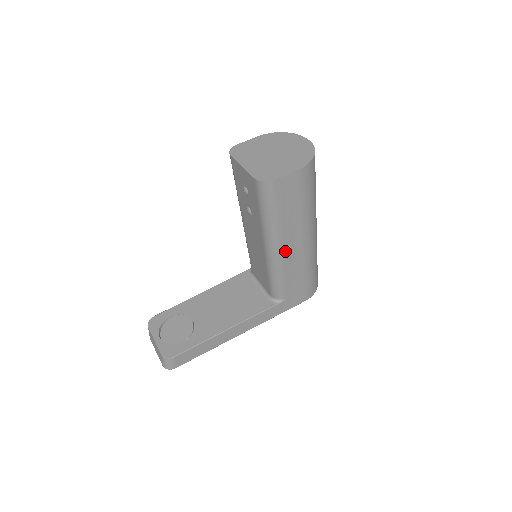
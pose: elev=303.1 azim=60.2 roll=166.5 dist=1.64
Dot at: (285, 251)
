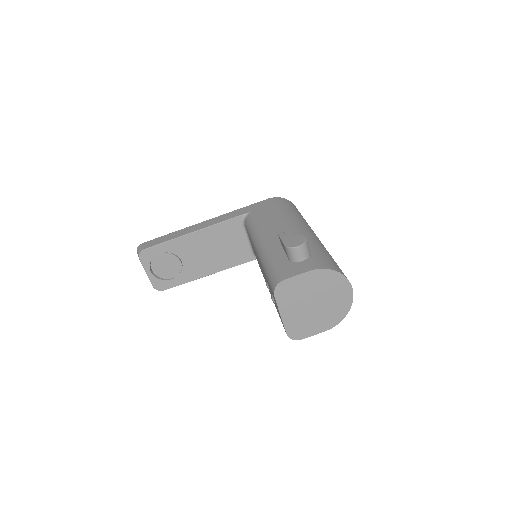
Dot at: occluded
